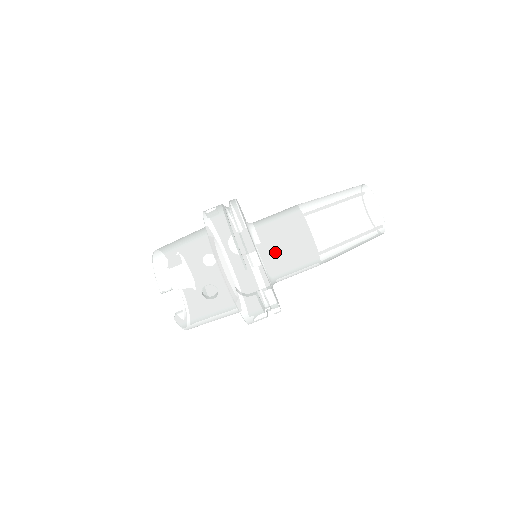
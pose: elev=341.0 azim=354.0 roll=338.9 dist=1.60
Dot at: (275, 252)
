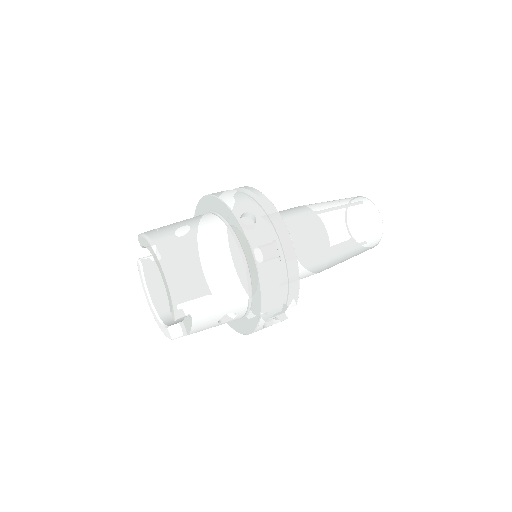
Dot at: occluded
